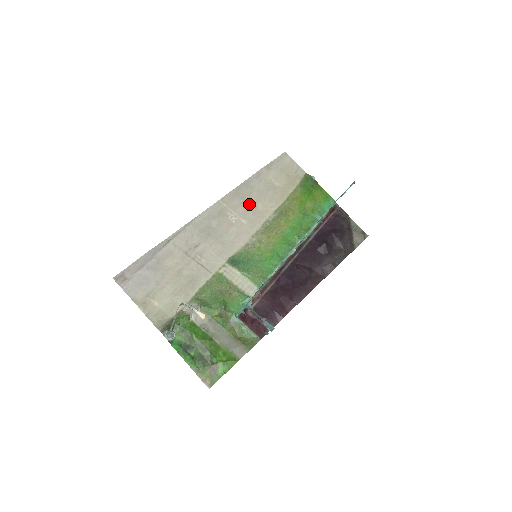
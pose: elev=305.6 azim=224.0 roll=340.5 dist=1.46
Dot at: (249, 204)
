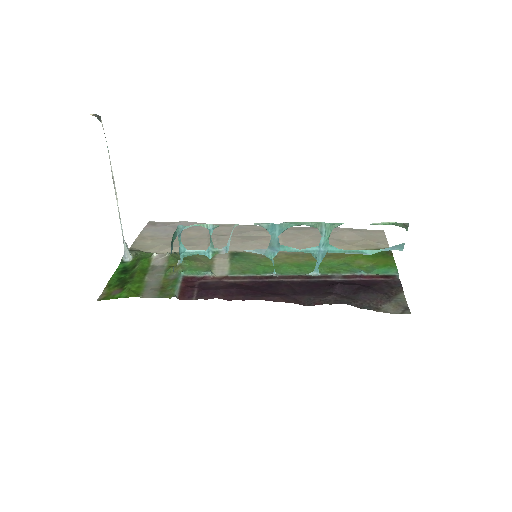
Dot at: (301, 237)
